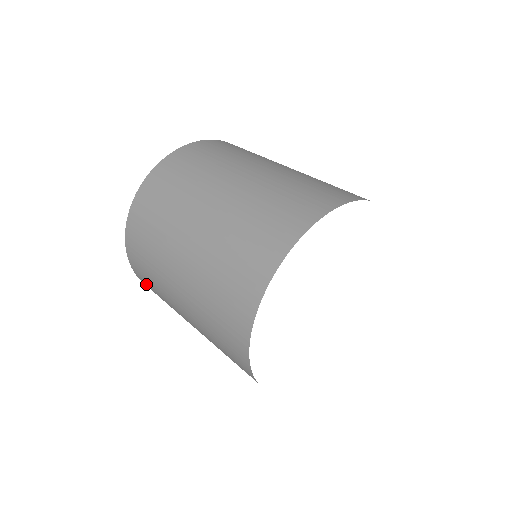
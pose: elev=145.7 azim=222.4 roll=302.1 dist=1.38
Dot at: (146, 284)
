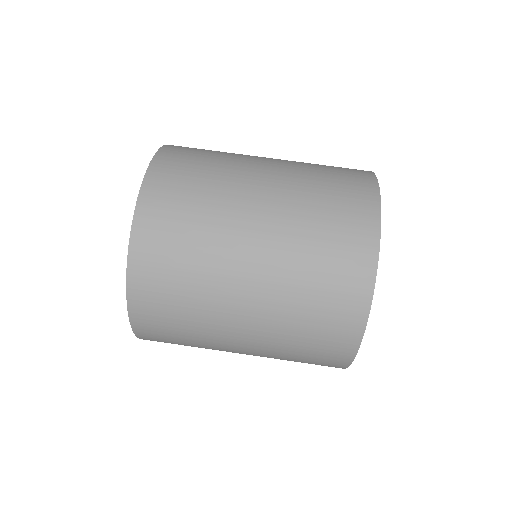
Dot at: (152, 323)
